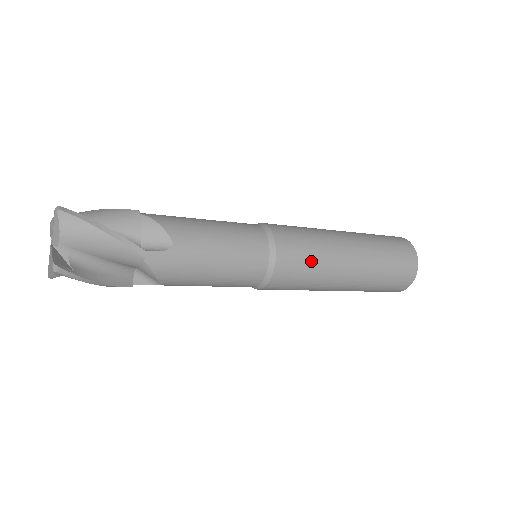
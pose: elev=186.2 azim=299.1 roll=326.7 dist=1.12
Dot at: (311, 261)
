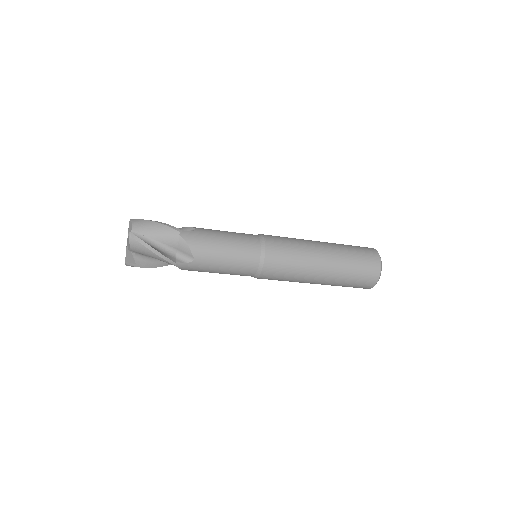
Dot at: (287, 274)
